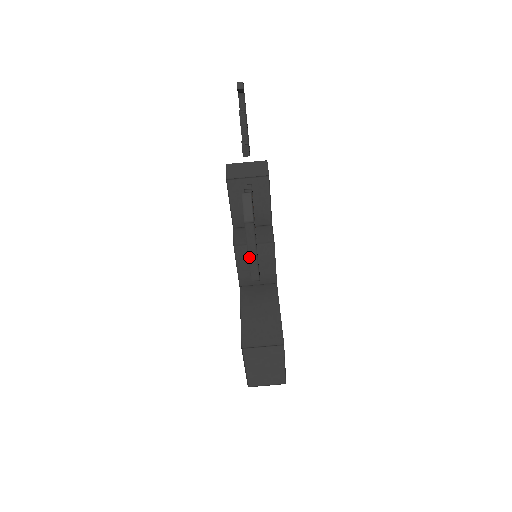
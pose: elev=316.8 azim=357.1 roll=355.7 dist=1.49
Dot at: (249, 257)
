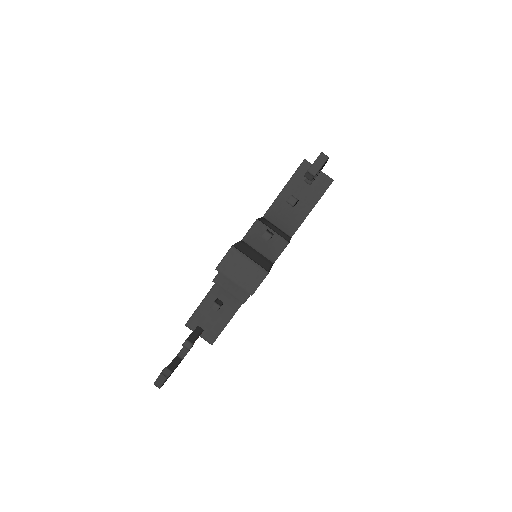
Dot at: occluded
